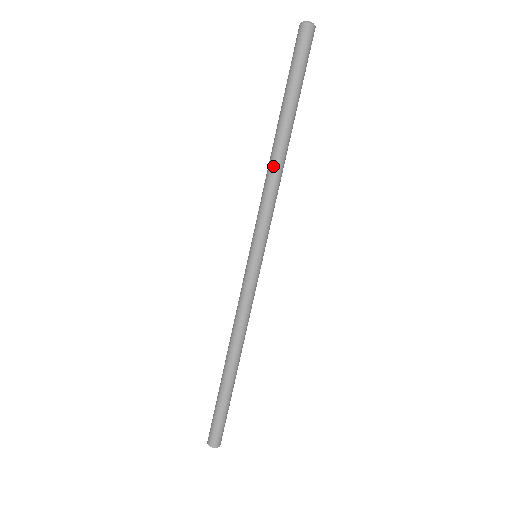
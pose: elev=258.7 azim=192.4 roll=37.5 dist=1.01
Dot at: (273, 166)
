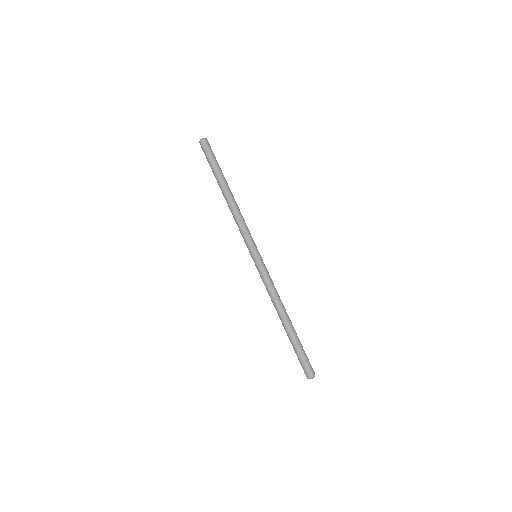
Dot at: (235, 206)
